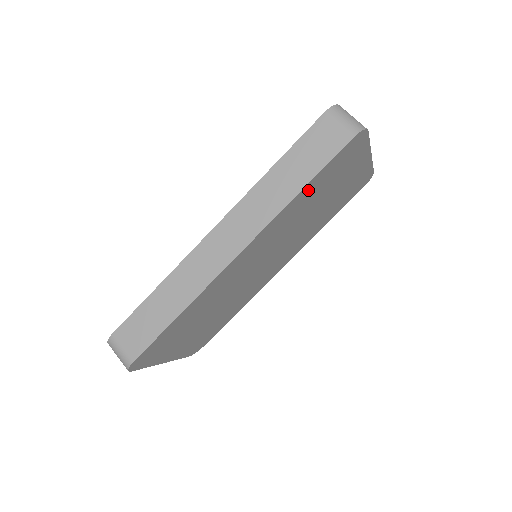
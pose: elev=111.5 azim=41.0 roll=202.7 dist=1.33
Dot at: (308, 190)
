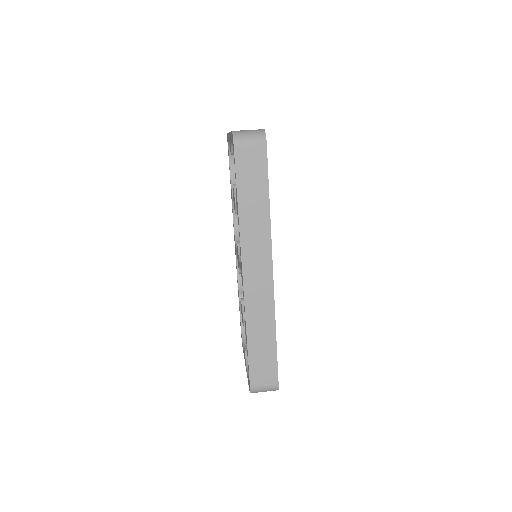
Dot at: occluded
